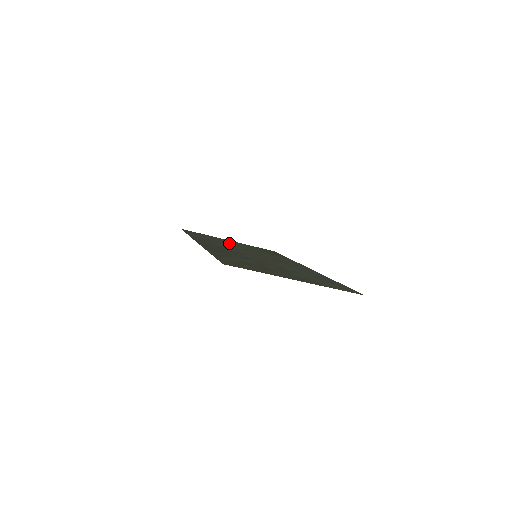
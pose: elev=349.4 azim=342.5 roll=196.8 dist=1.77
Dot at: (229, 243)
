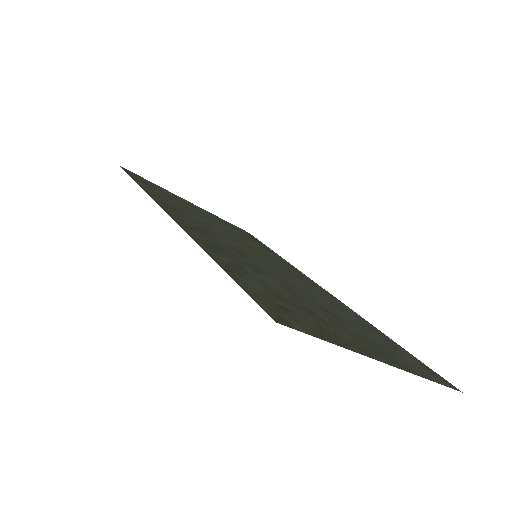
Dot at: (198, 212)
